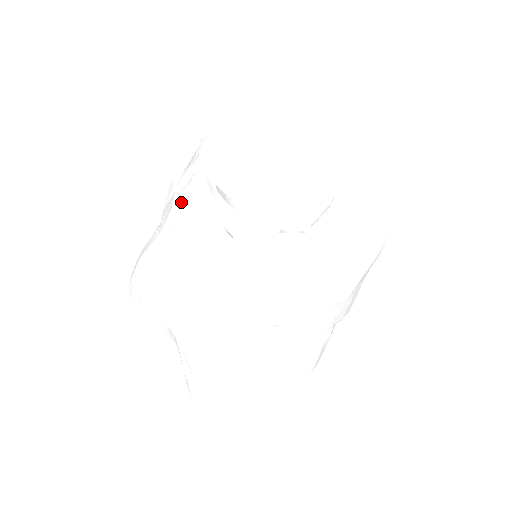
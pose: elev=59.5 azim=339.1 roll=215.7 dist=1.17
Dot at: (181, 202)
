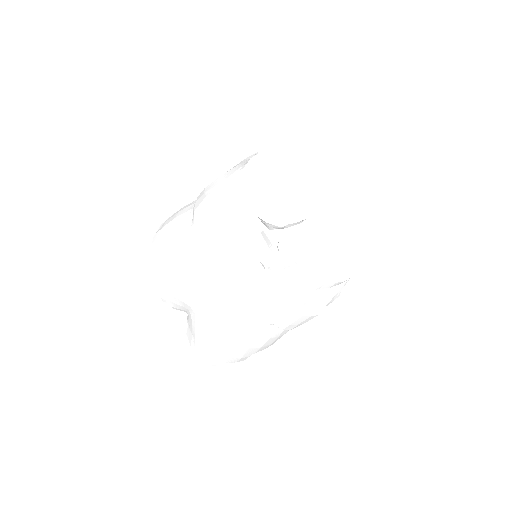
Dot at: (224, 225)
